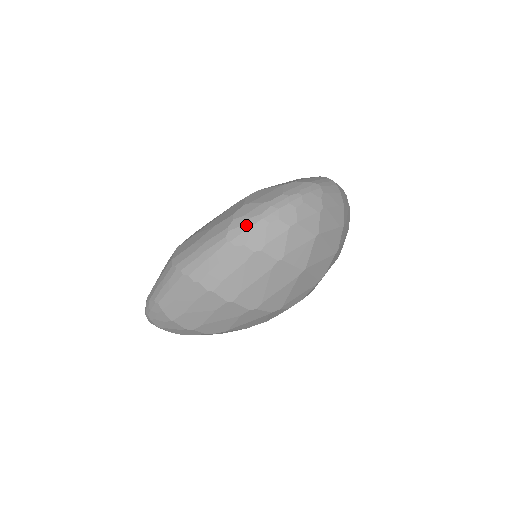
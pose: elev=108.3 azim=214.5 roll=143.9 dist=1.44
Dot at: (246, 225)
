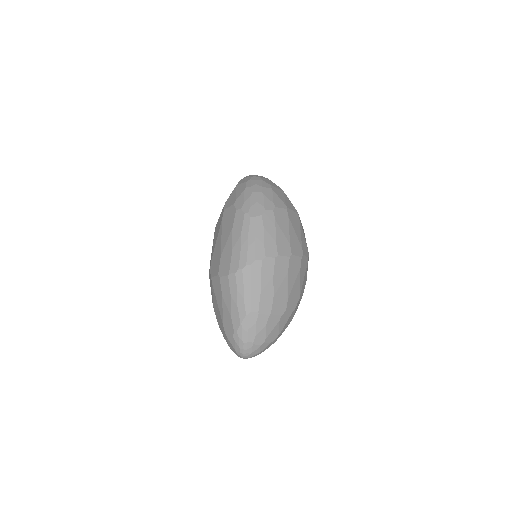
Dot at: (253, 202)
